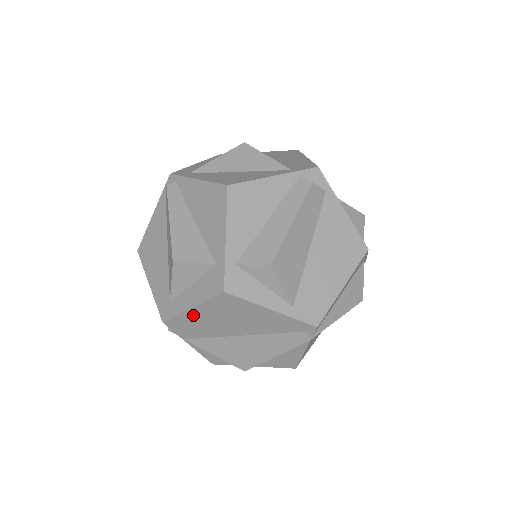
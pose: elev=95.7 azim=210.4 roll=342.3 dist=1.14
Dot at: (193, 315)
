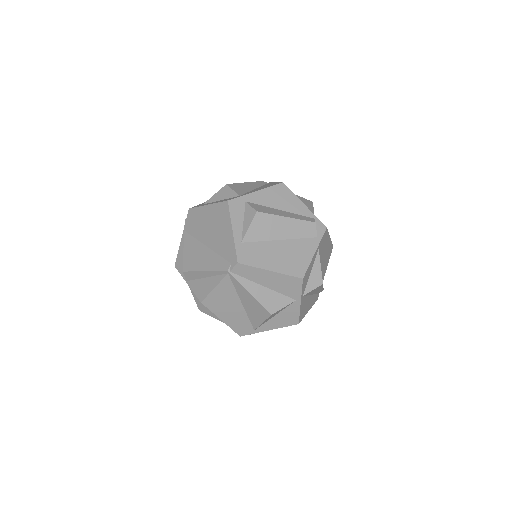
Dot at: (204, 211)
